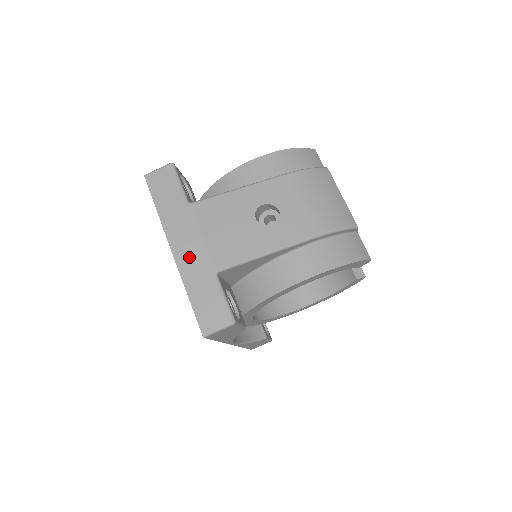
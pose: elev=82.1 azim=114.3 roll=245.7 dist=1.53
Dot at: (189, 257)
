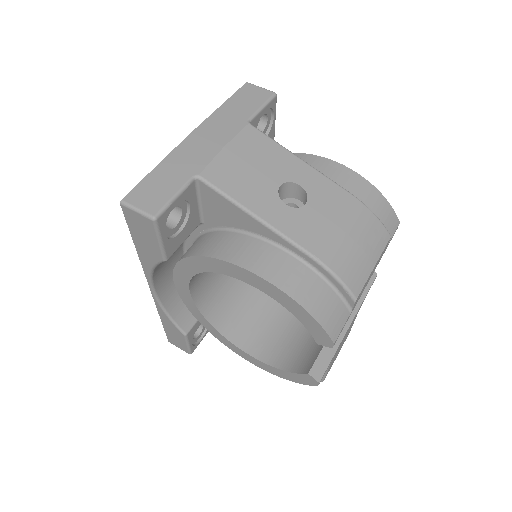
Dot at: (195, 148)
